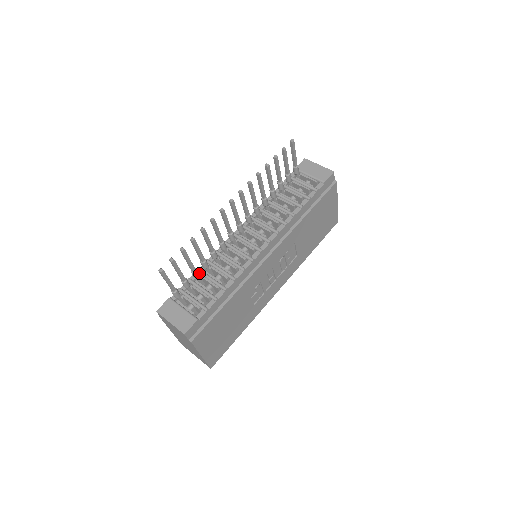
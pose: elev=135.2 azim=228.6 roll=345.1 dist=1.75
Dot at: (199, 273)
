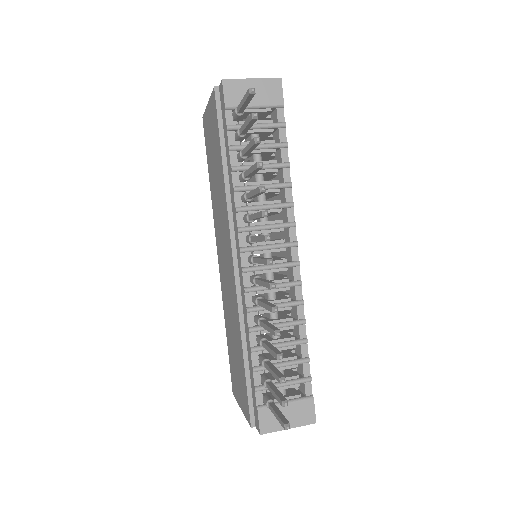
Dot at: (257, 352)
